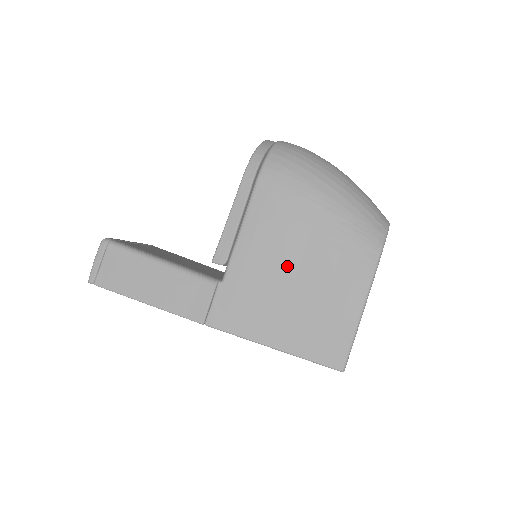
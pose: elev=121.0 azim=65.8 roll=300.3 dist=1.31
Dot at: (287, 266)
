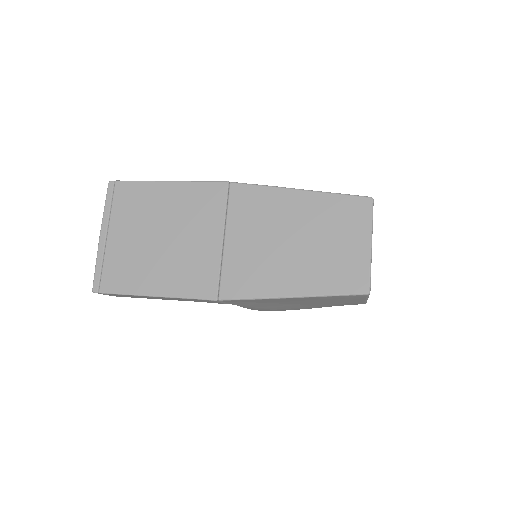
Dot at: occluded
